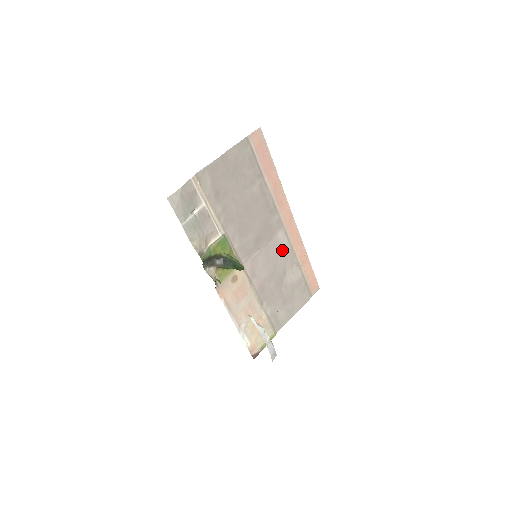
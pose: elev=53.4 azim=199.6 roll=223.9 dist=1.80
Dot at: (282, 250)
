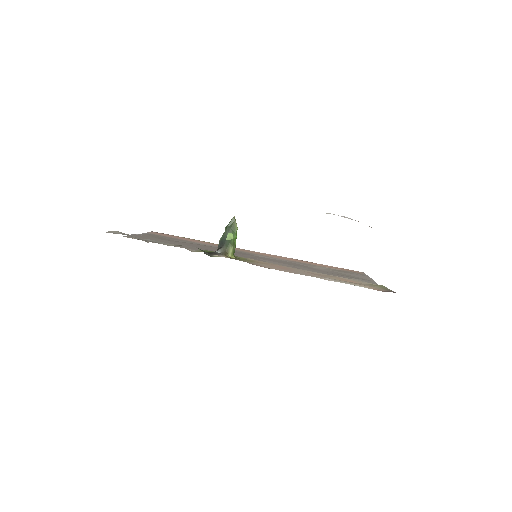
Dot at: occluded
